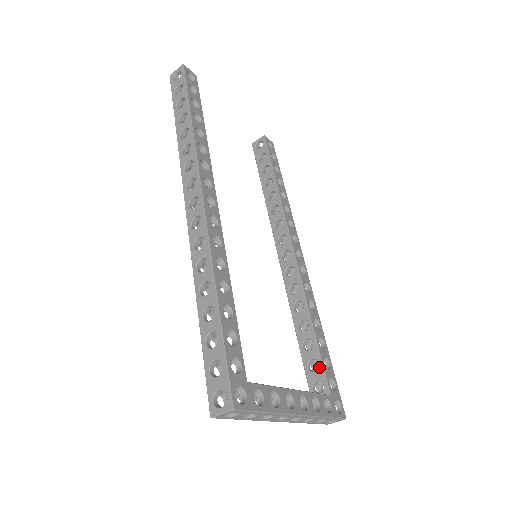
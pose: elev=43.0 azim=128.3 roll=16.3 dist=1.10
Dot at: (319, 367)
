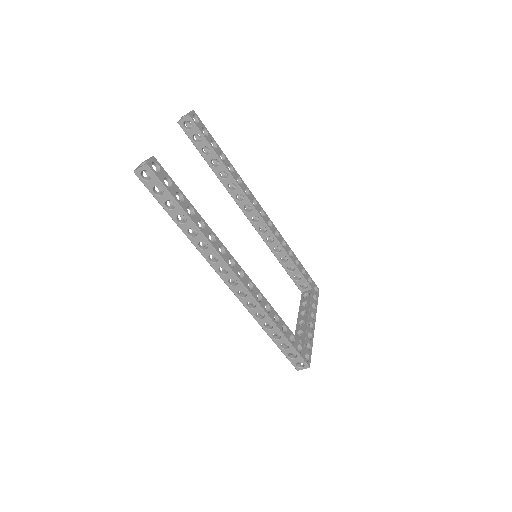
Dot at: (302, 278)
